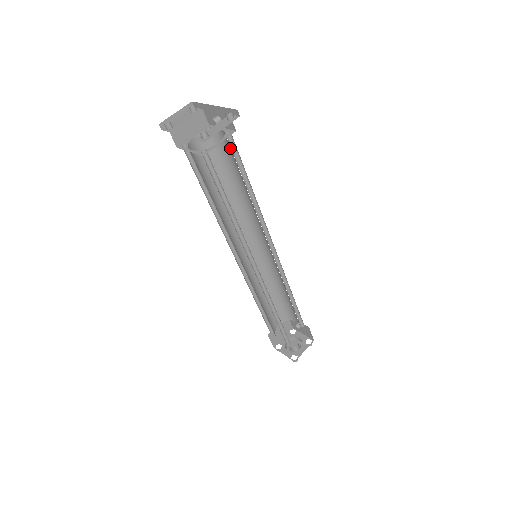
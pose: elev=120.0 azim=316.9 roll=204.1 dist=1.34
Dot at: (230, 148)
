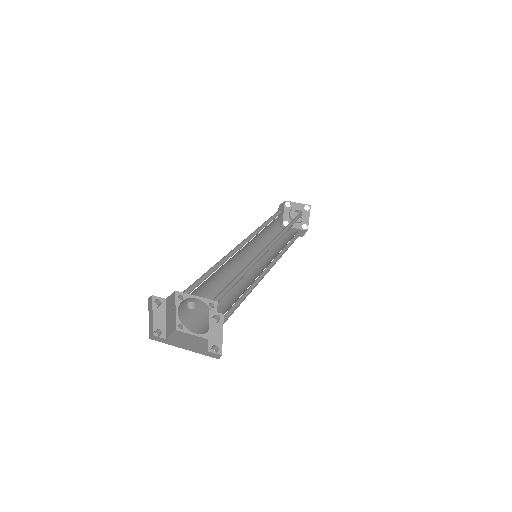
Dot at: occluded
